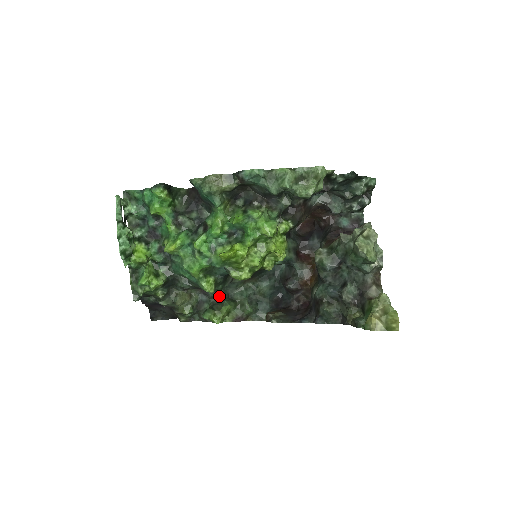
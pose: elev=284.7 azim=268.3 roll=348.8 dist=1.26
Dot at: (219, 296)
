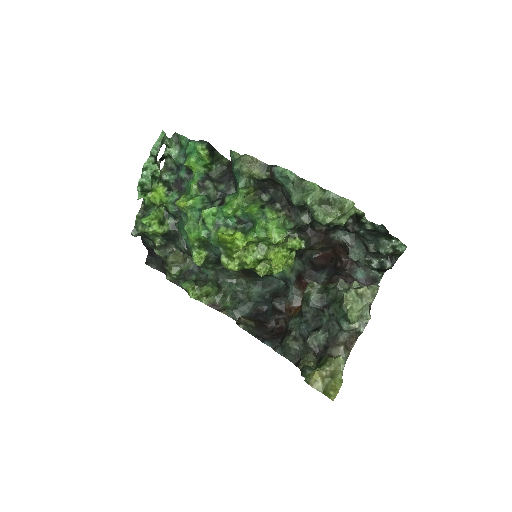
Dot at: (208, 275)
